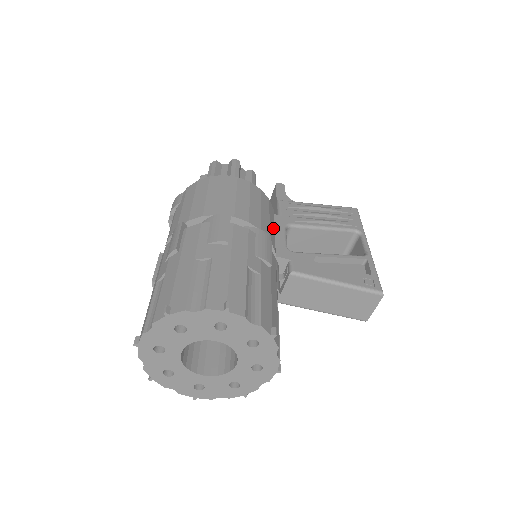
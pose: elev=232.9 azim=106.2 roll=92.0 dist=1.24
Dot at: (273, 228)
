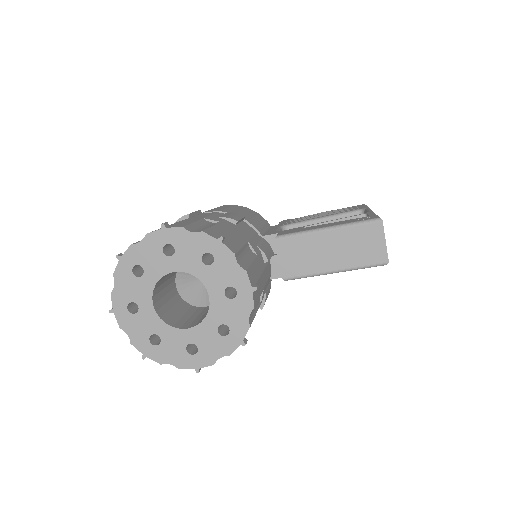
Dot at: (261, 224)
